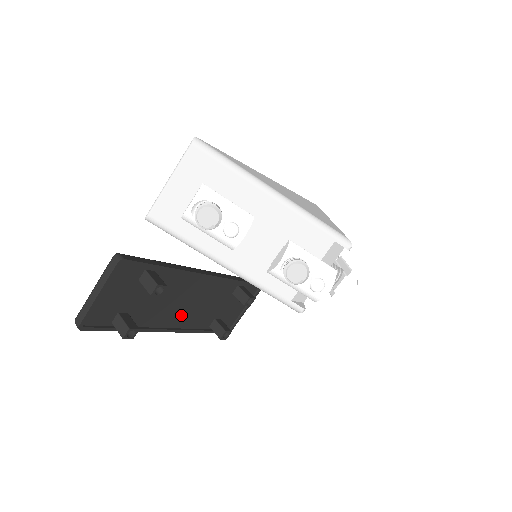
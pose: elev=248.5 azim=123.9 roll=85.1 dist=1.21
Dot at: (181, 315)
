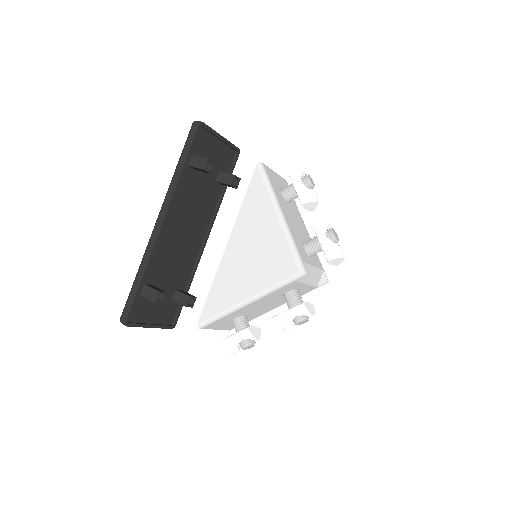
Dot at: (172, 233)
